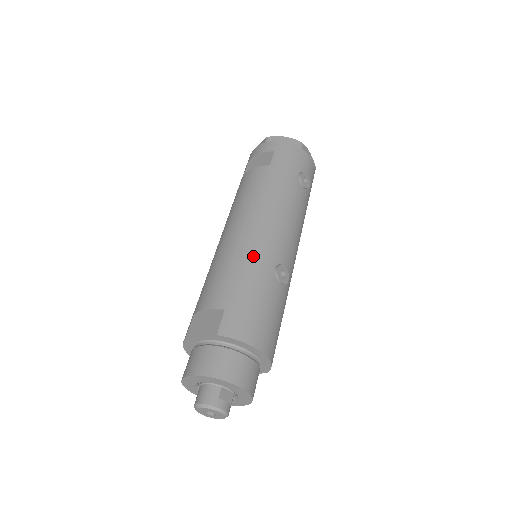
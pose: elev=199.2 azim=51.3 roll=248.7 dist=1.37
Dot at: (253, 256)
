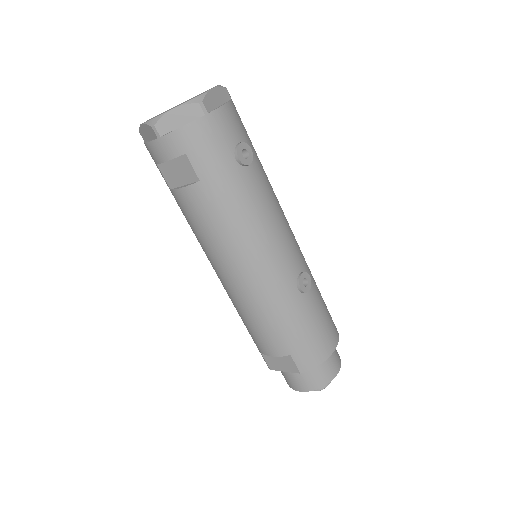
Dot at: (275, 300)
